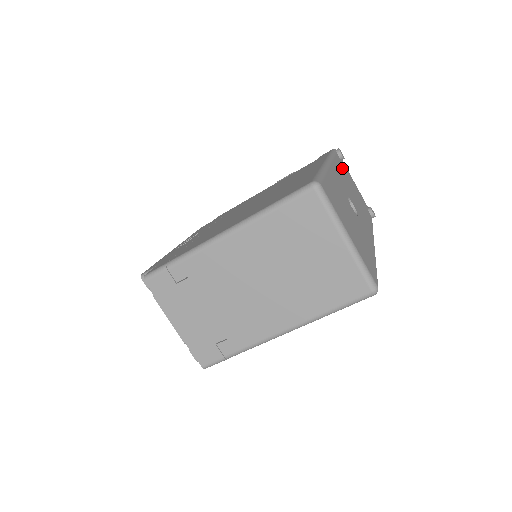
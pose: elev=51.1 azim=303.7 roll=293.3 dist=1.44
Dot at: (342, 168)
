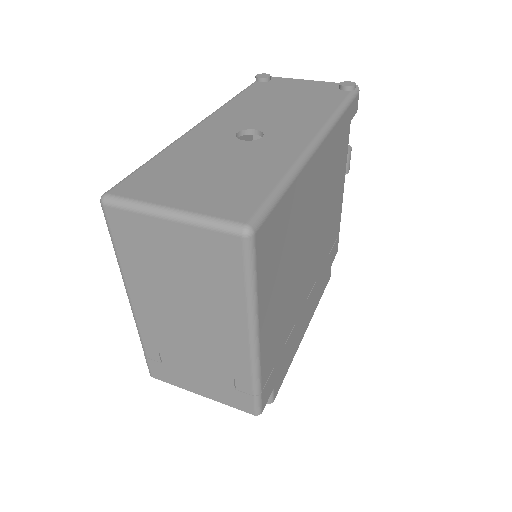
Dot at: (260, 93)
